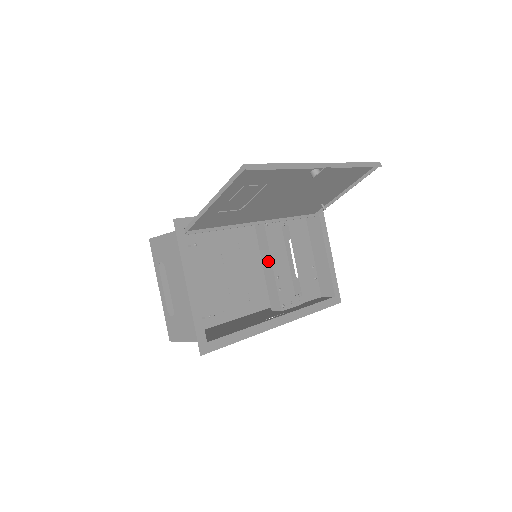
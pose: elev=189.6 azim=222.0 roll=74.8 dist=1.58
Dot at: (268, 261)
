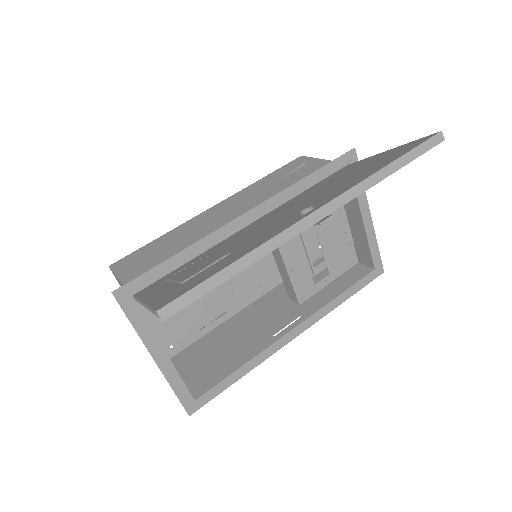
Dot at: (276, 250)
